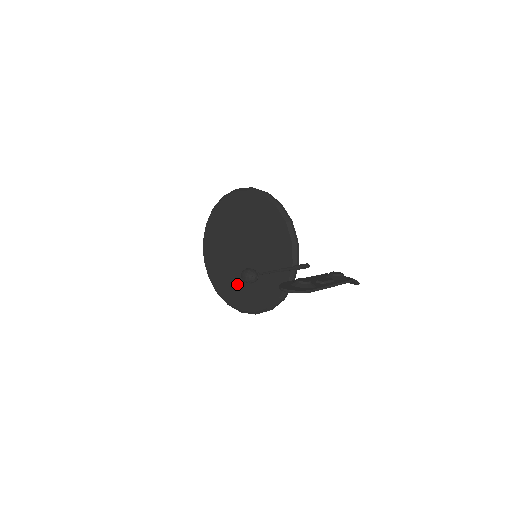
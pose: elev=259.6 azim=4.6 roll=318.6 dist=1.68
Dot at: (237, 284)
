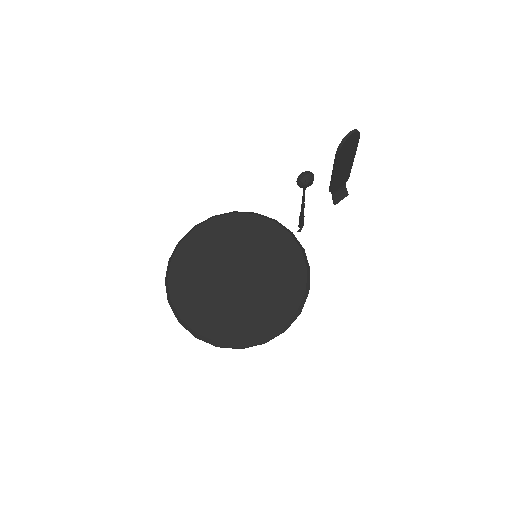
Dot at: (257, 307)
